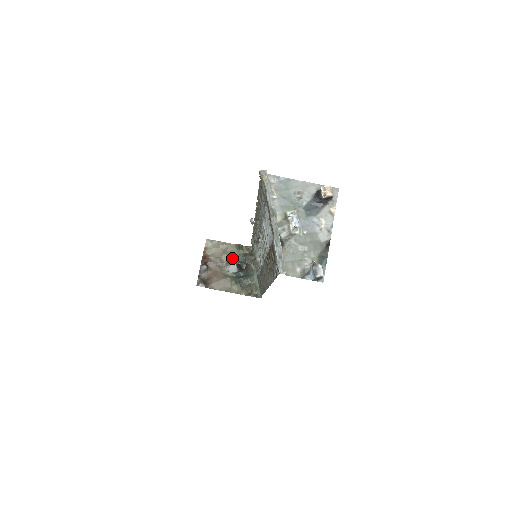
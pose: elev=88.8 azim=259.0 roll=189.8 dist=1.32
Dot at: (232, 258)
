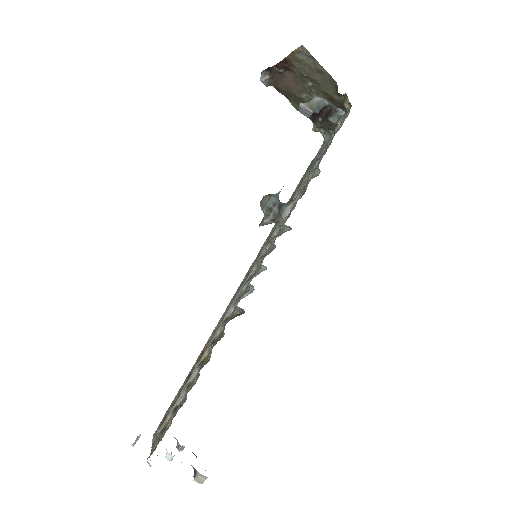
Dot at: (322, 89)
